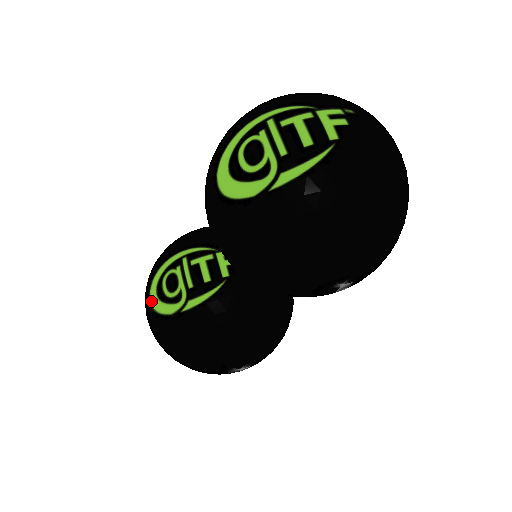
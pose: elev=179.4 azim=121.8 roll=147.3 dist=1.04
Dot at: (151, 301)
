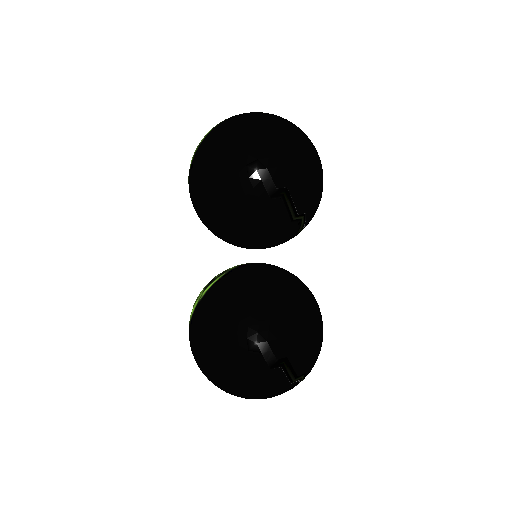
Dot at: occluded
